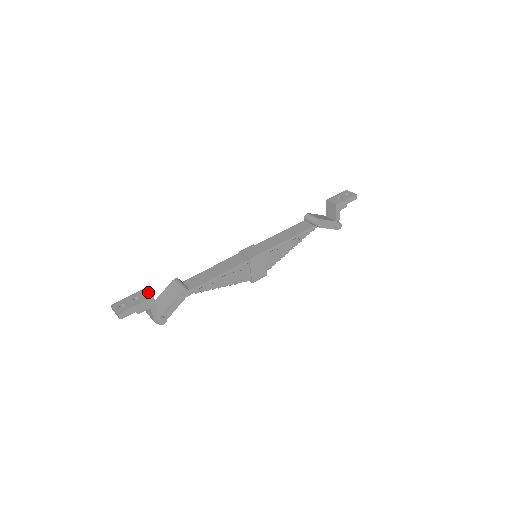
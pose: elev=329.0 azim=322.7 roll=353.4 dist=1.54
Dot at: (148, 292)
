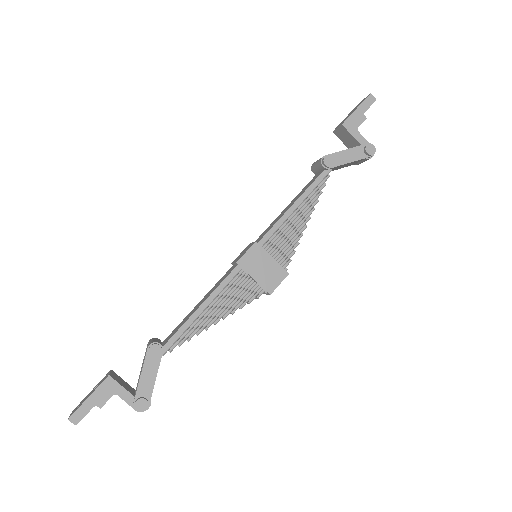
Dot at: (109, 373)
